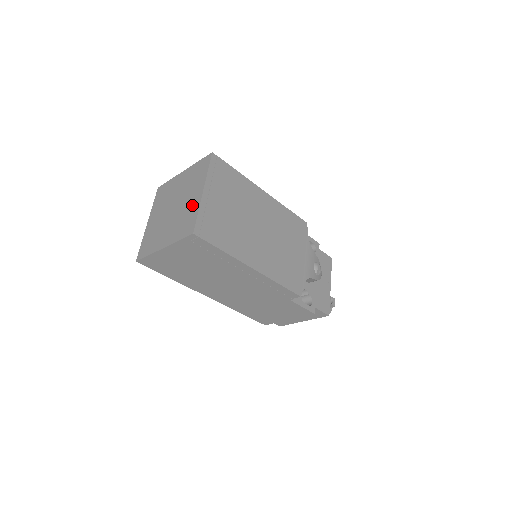
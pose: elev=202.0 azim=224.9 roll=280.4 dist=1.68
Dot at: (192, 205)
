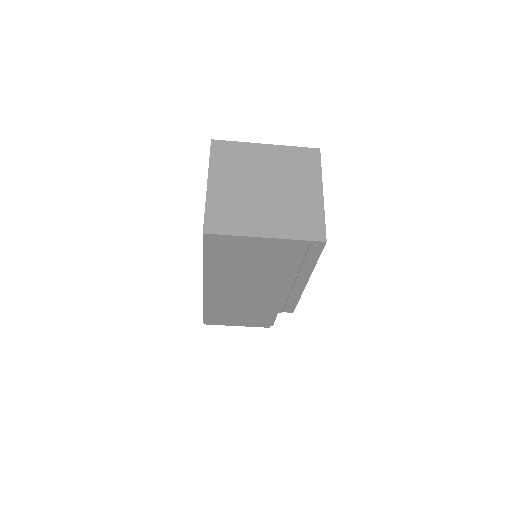
Dot at: (309, 202)
